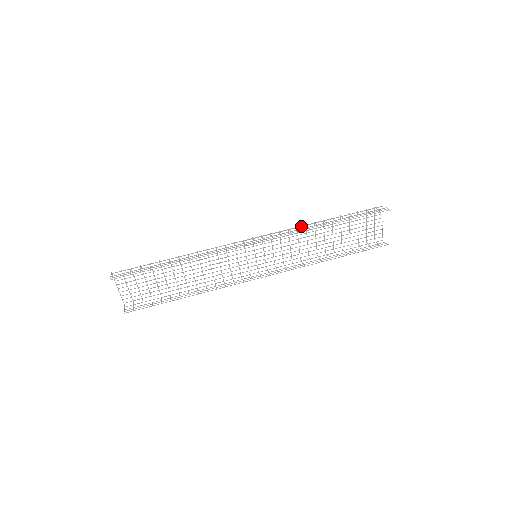
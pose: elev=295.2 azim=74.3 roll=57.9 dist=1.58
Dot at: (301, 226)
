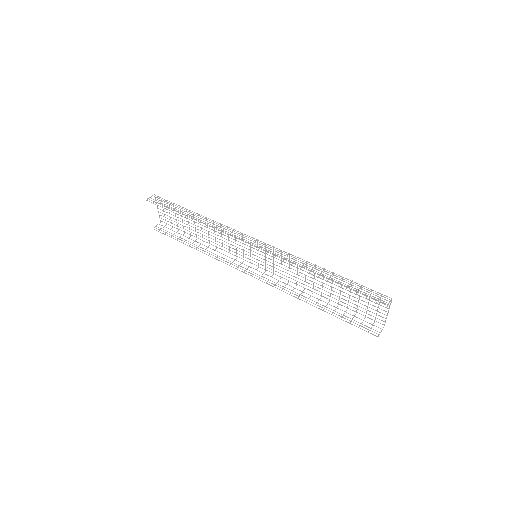
Dot at: occluded
